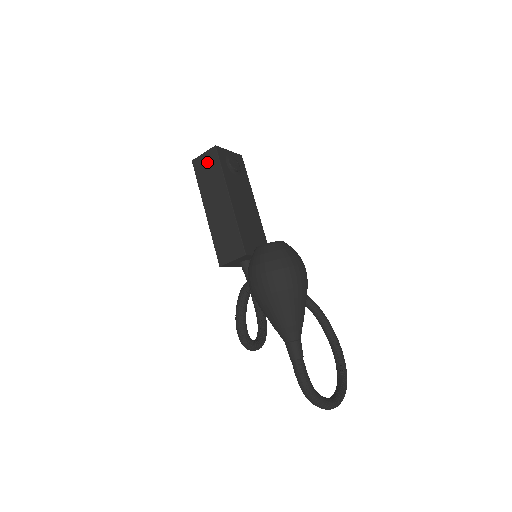
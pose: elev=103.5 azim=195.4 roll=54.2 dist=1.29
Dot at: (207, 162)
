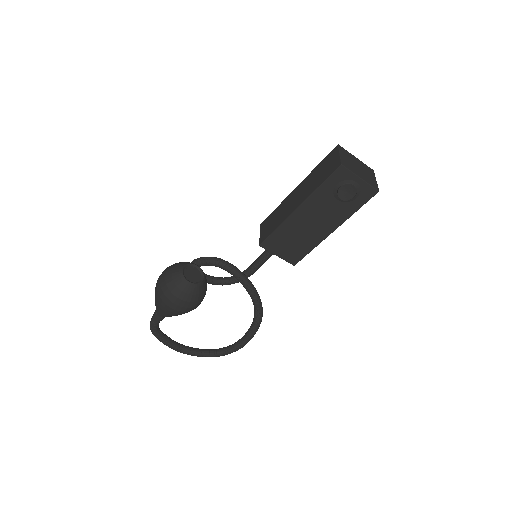
Dot at: (331, 164)
